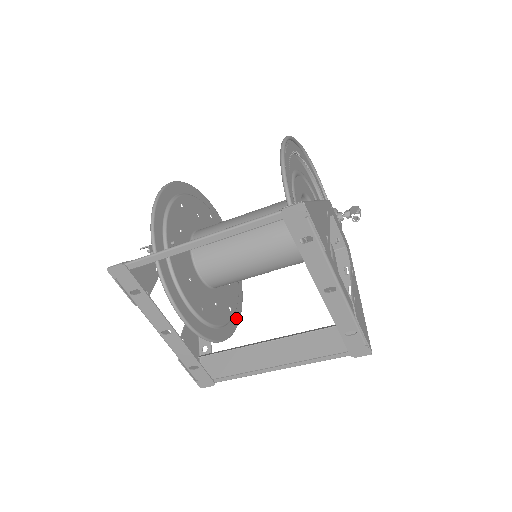
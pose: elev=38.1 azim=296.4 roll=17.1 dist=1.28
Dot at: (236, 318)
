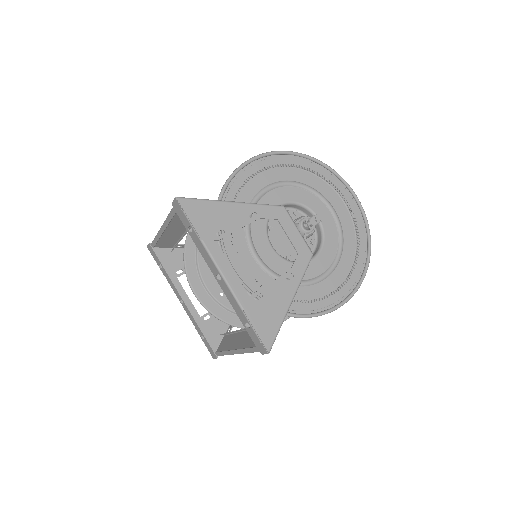
Dot at: occluded
